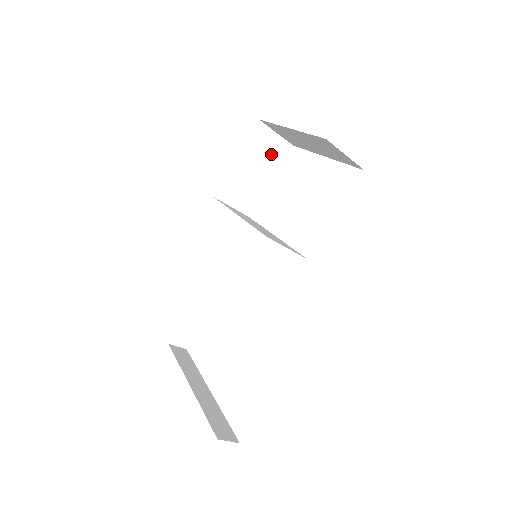
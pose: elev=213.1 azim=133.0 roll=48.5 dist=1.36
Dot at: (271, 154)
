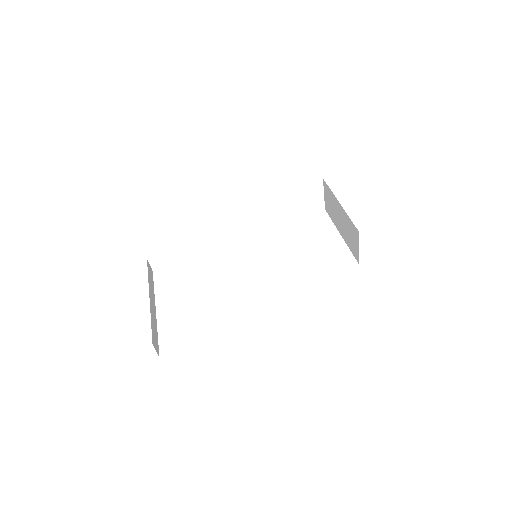
Dot at: (310, 203)
